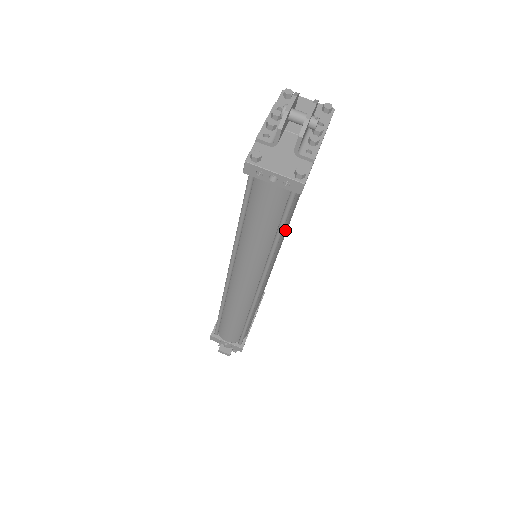
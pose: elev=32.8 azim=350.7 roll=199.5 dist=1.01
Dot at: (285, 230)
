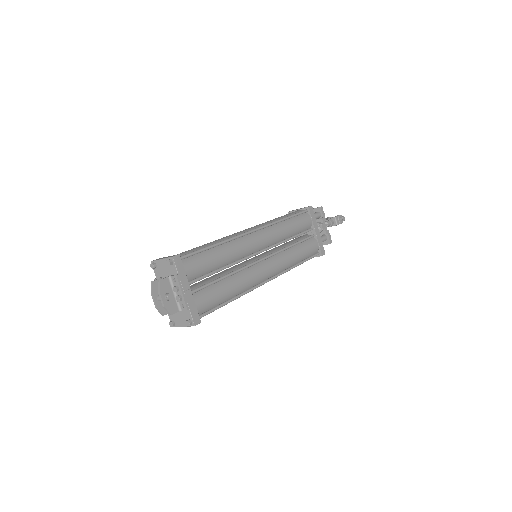
Dot at: (231, 291)
